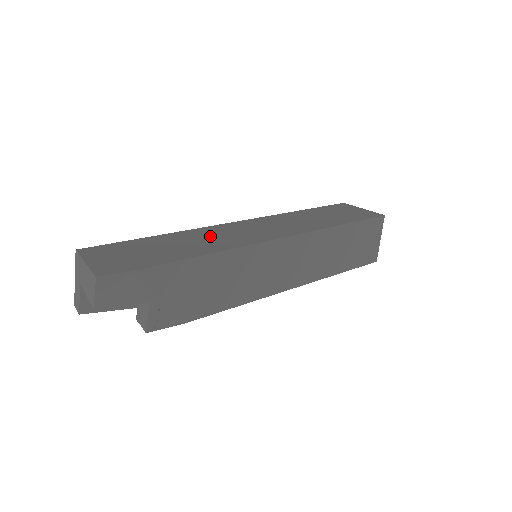
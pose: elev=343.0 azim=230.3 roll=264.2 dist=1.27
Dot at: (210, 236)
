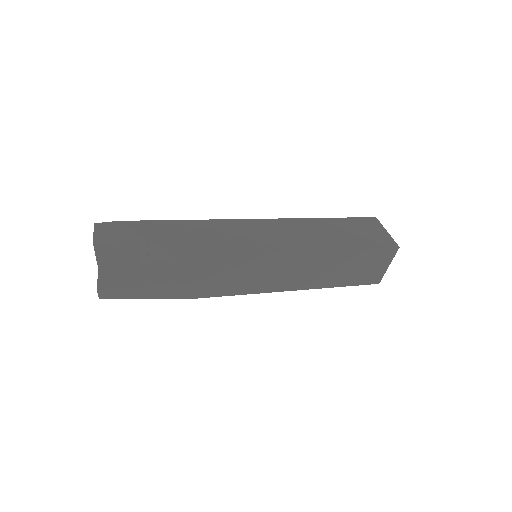
Dot at: occluded
